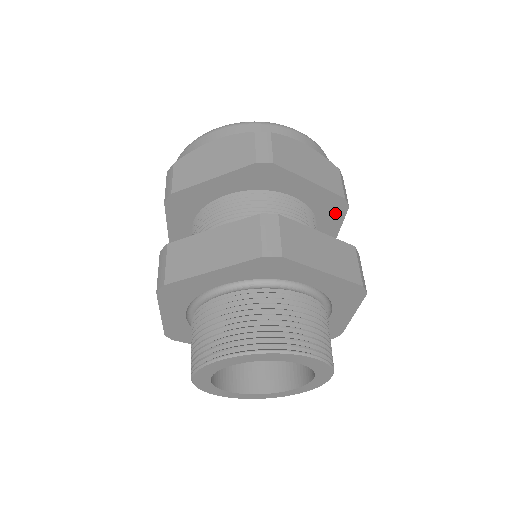
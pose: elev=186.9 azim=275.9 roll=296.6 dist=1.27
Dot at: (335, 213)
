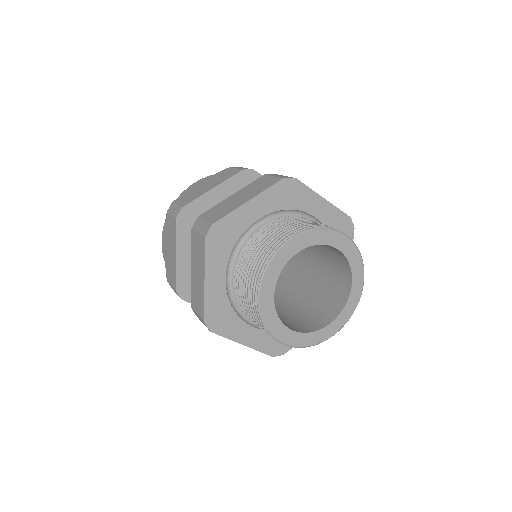
Dot at: occluded
